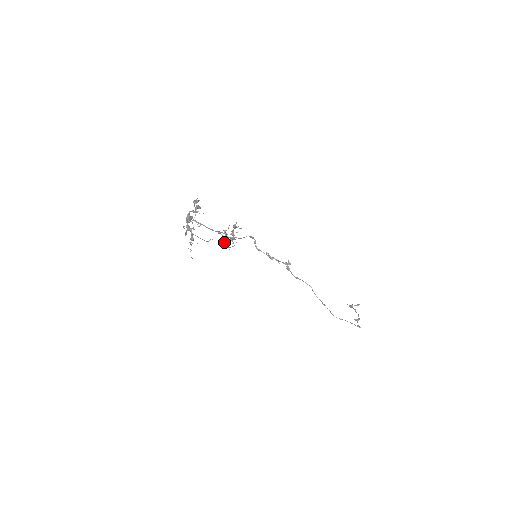
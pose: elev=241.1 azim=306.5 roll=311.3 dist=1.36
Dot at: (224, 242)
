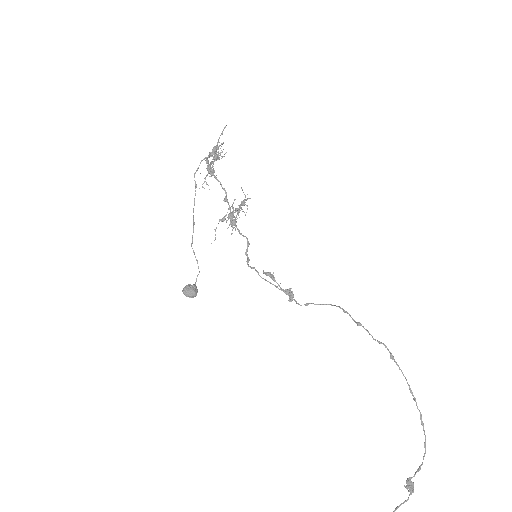
Dot at: (193, 284)
